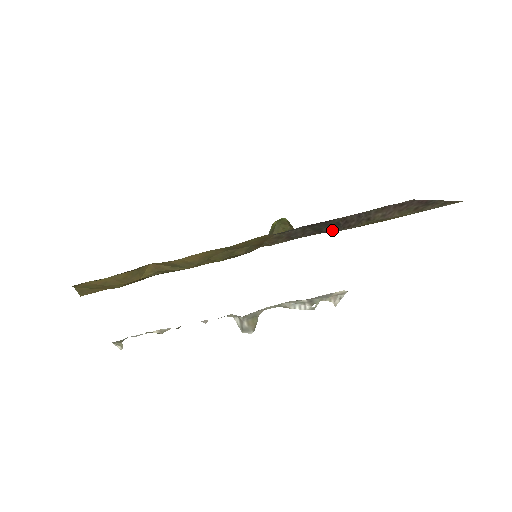
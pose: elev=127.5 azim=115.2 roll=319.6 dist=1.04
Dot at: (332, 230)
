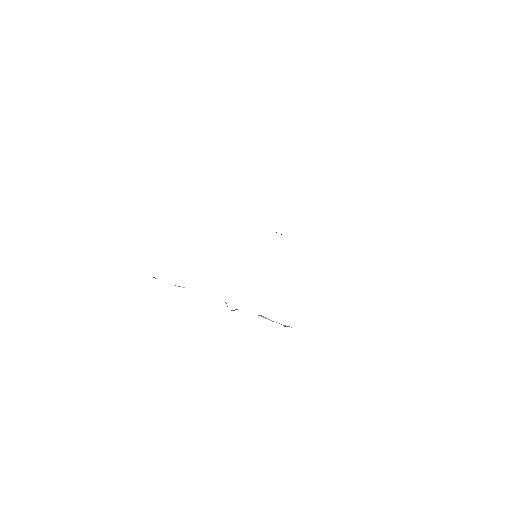
Dot at: occluded
